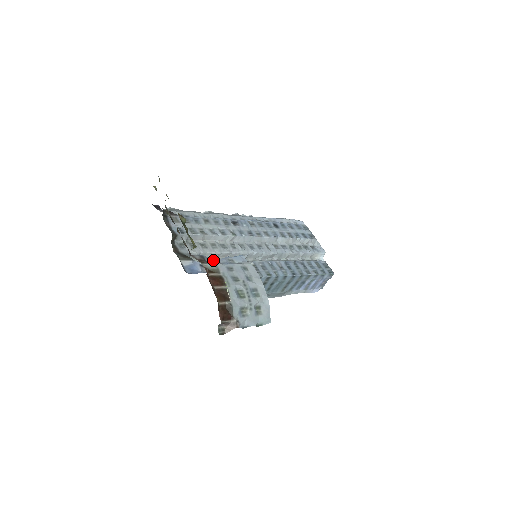
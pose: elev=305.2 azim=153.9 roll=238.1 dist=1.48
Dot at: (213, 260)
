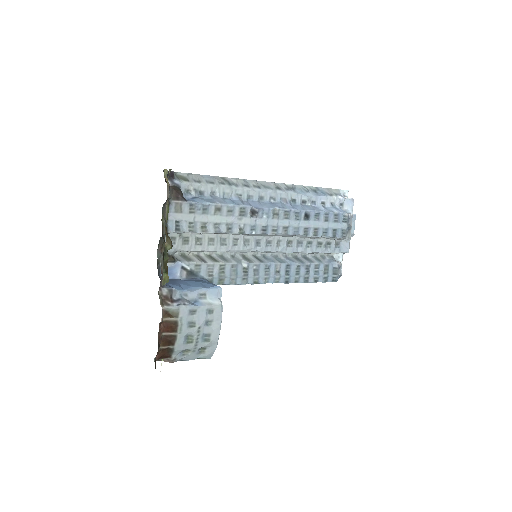
Dot at: (182, 294)
